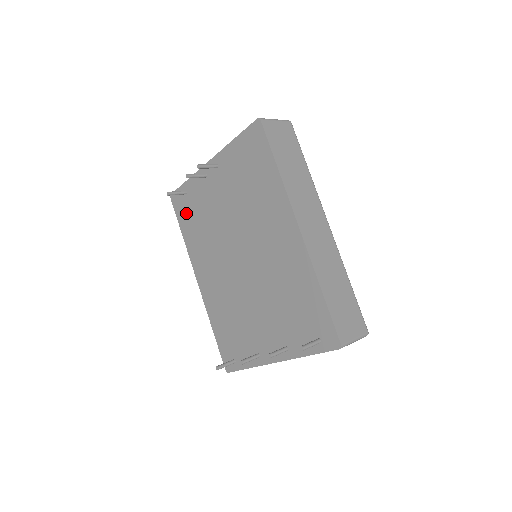
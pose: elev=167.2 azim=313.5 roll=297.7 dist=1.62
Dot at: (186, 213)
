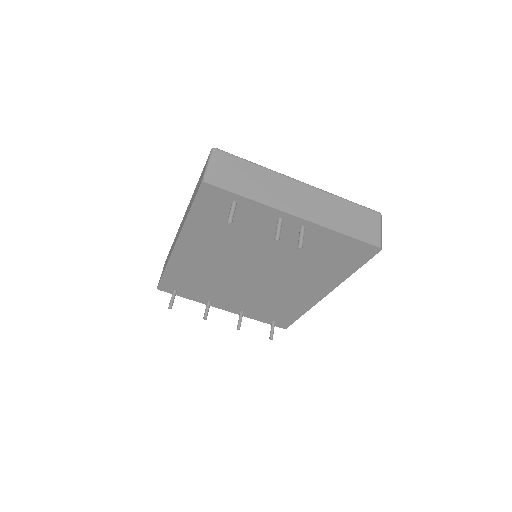
Dot at: (215, 211)
